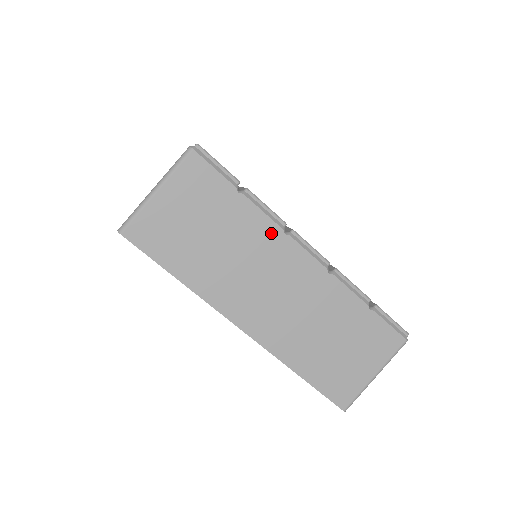
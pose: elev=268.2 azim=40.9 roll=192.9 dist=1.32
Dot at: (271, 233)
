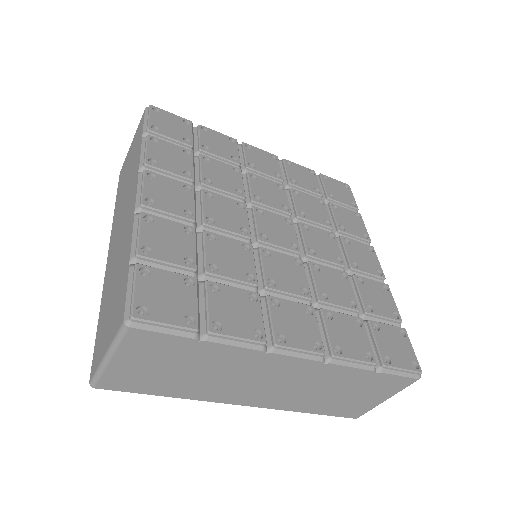
Dot at: (250, 356)
